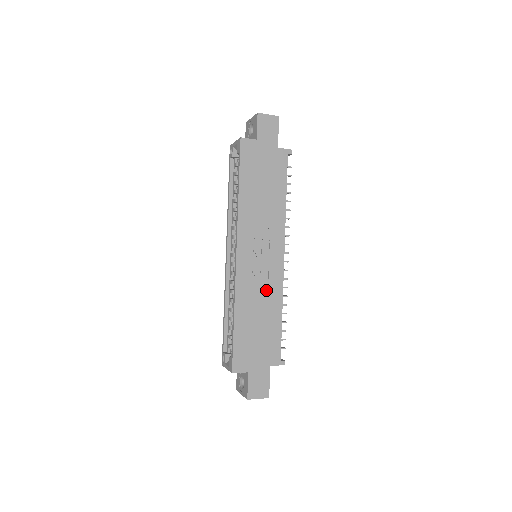
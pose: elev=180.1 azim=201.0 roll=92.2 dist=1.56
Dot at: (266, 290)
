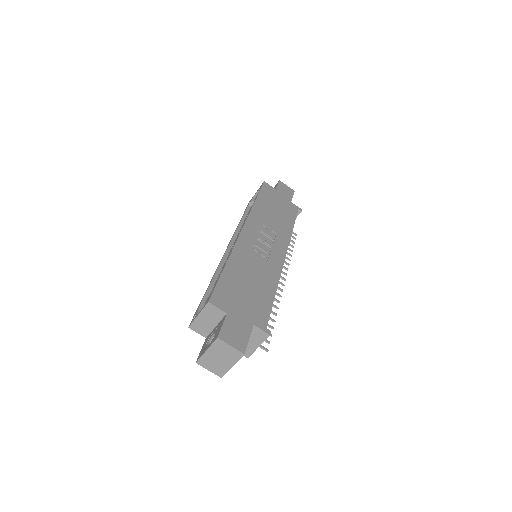
Dot at: (264, 266)
